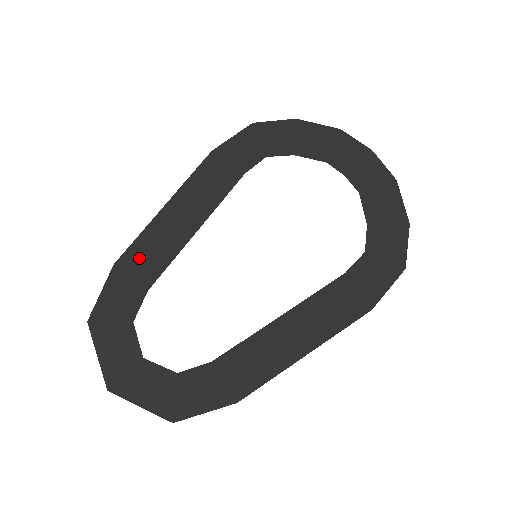
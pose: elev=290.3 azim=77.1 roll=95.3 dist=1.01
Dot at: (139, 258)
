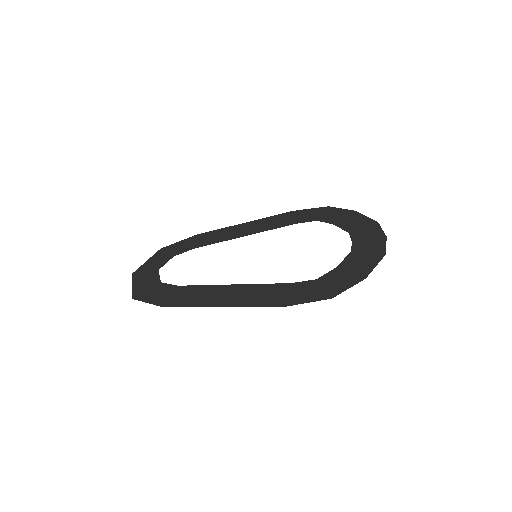
Dot at: (208, 236)
